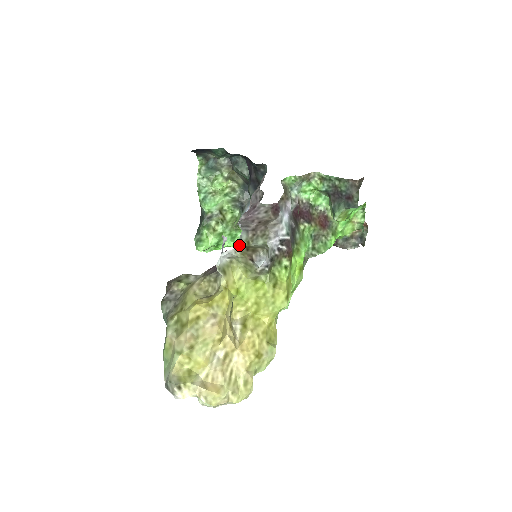
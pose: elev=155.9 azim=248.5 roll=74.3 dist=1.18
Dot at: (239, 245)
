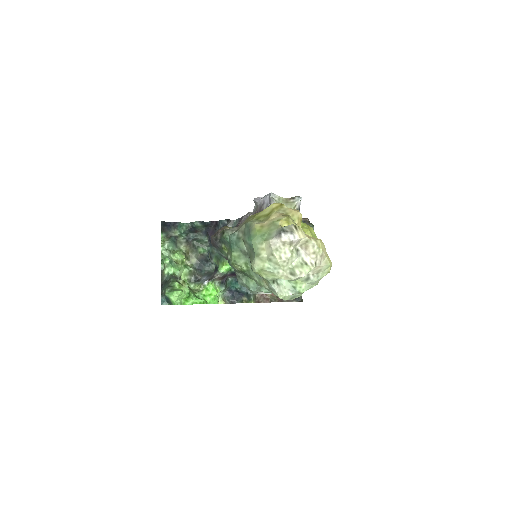
Dot at: occluded
